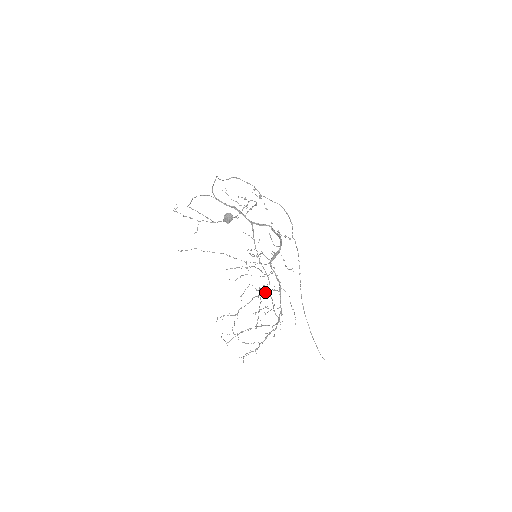
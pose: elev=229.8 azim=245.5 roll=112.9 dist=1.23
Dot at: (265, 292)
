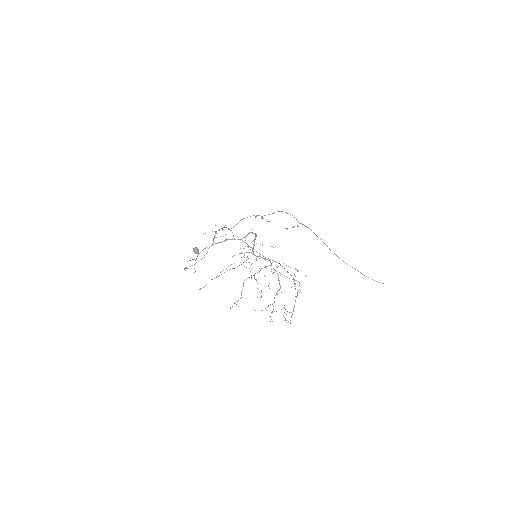
Dot at: occluded
